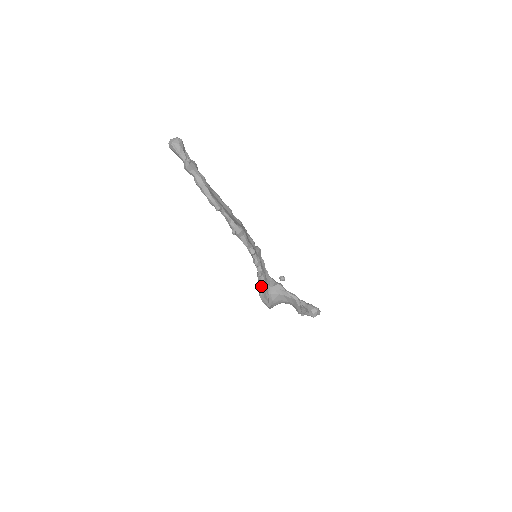
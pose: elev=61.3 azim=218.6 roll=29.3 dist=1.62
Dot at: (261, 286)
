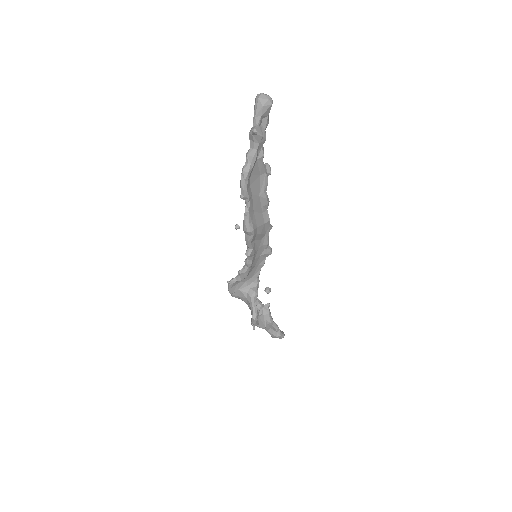
Dot at: (235, 279)
